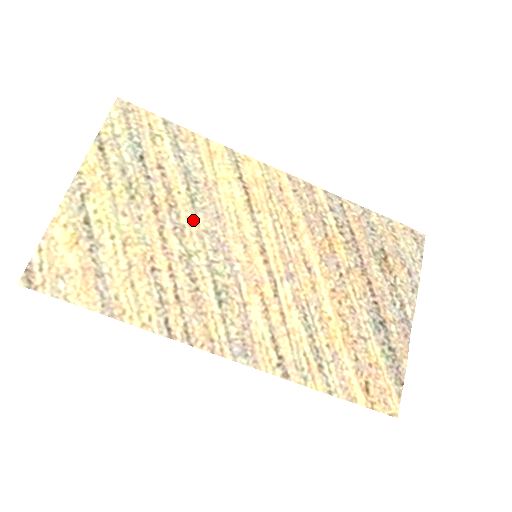
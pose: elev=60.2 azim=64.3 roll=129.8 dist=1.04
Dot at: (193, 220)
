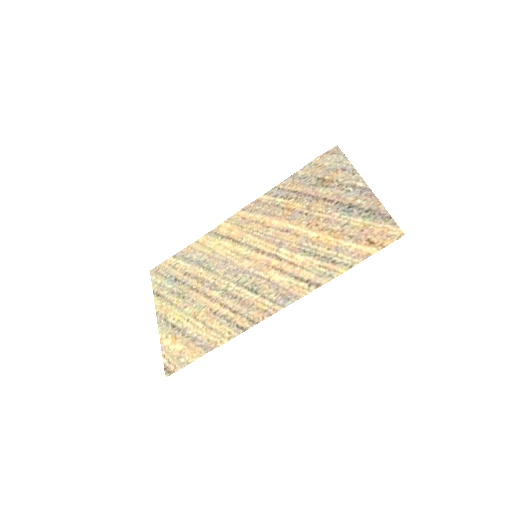
Dot at: (216, 276)
